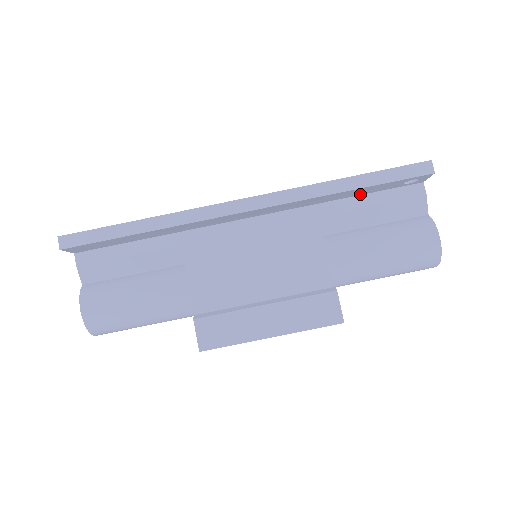
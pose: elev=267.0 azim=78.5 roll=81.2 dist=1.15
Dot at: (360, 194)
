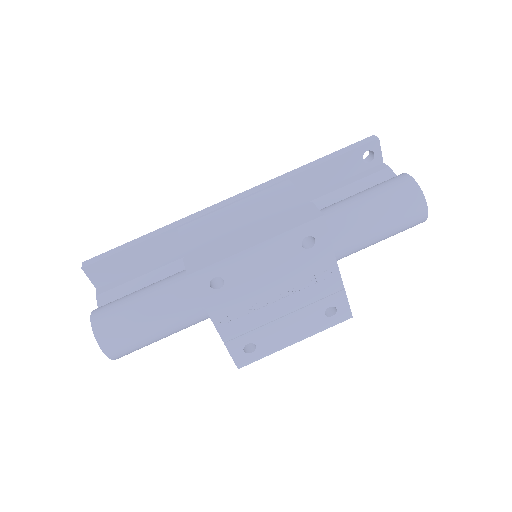
Dot at: (332, 183)
